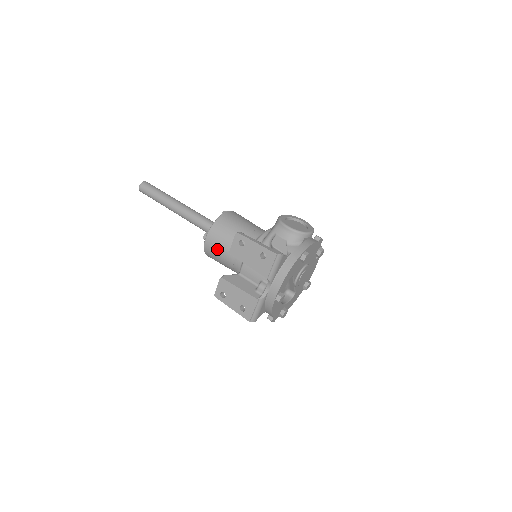
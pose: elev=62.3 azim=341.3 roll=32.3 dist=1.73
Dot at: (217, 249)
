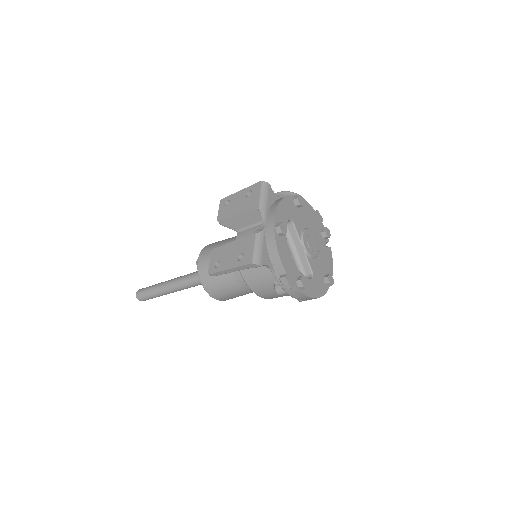
Dot at: occluded
